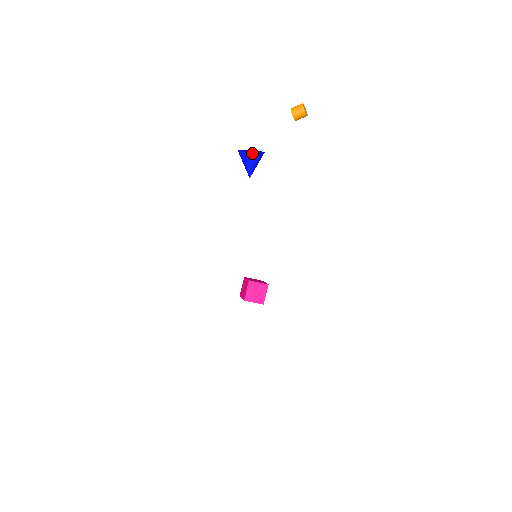
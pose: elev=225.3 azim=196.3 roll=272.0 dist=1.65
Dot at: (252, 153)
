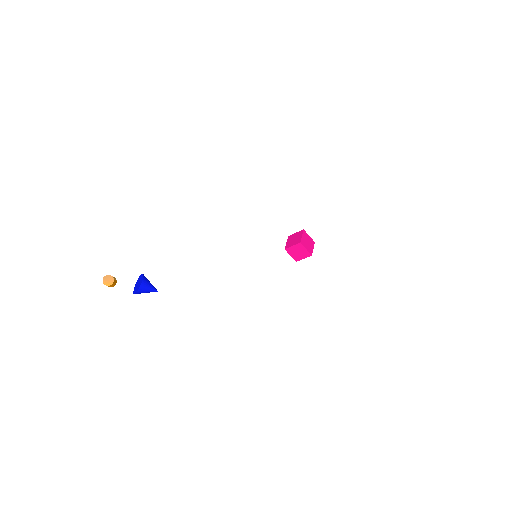
Dot at: (135, 293)
